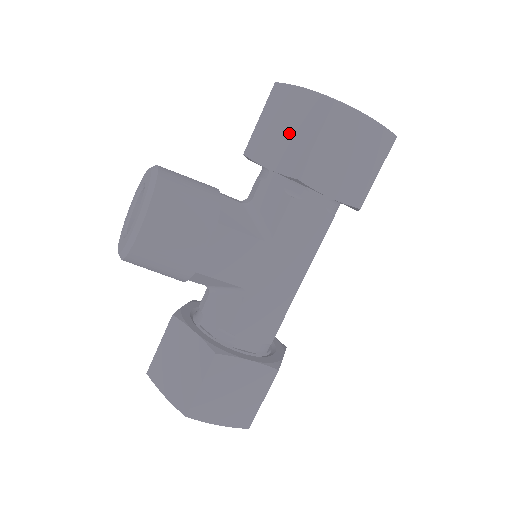
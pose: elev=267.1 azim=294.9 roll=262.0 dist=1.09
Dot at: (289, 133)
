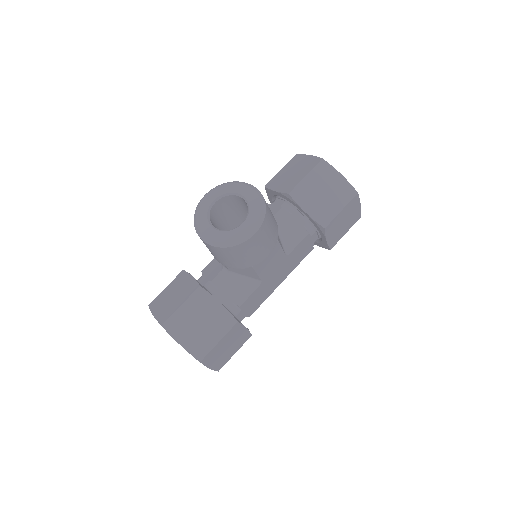
Dot at: (325, 197)
